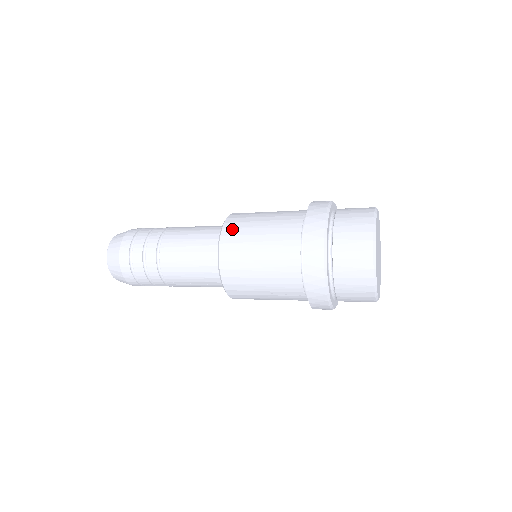
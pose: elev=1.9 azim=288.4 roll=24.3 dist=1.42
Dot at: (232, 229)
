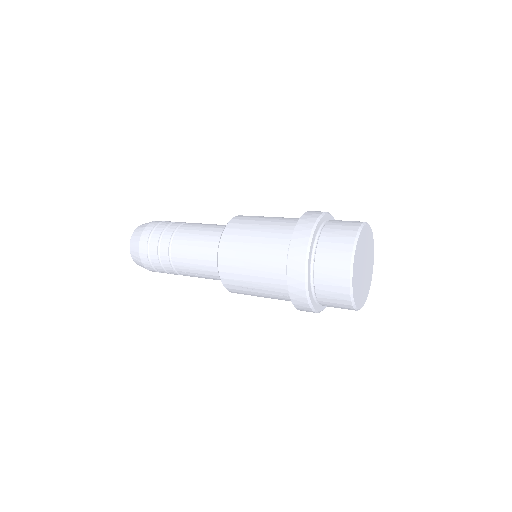
Dot at: (233, 229)
